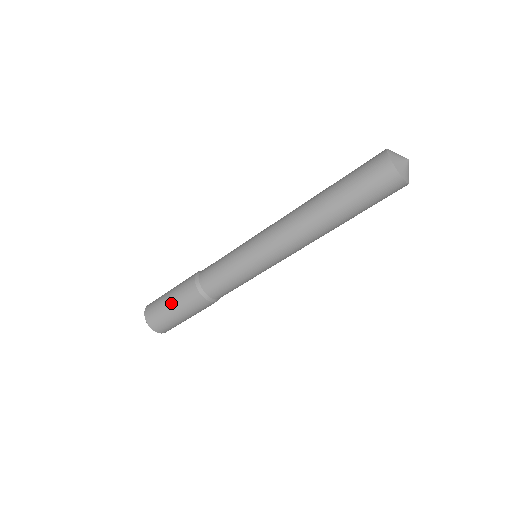
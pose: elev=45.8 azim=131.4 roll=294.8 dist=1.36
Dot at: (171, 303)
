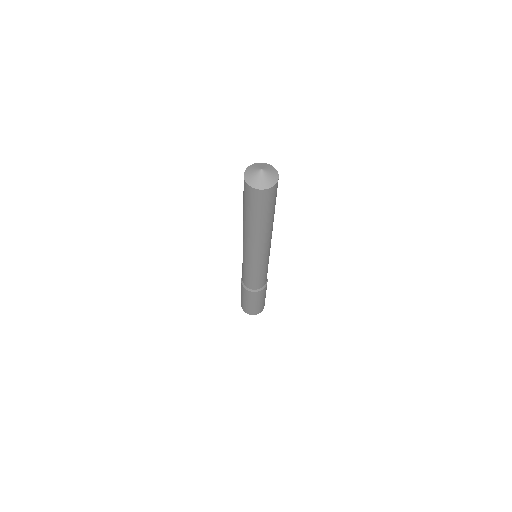
Dot at: (253, 304)
